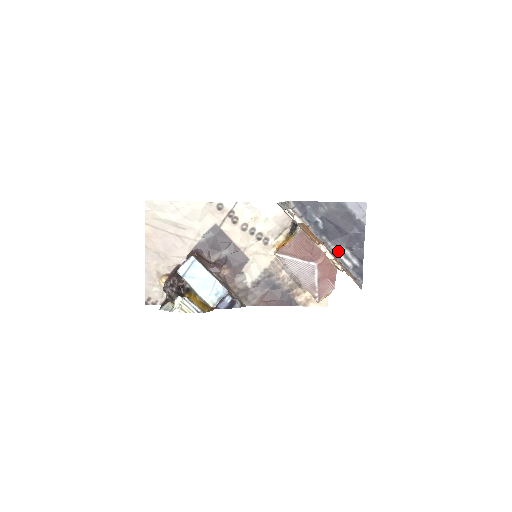
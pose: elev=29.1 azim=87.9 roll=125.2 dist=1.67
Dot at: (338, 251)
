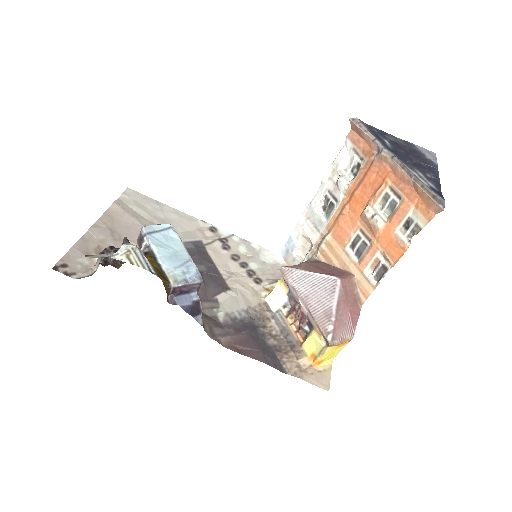
Dot at: (410, 169)
